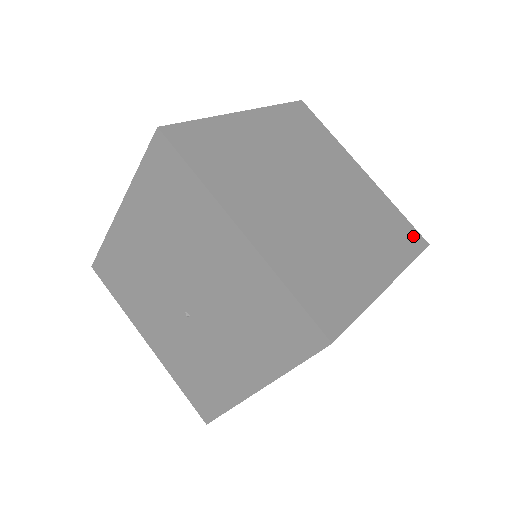
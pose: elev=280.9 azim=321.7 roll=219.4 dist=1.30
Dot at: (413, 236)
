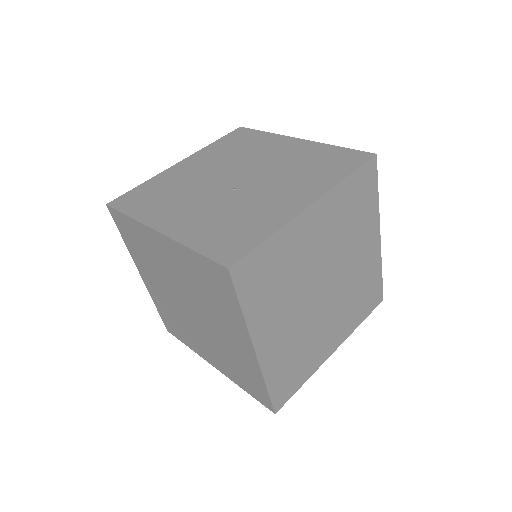
Dot at: occluded
